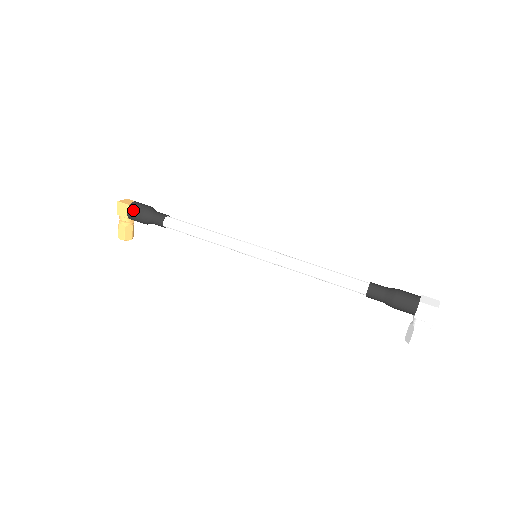
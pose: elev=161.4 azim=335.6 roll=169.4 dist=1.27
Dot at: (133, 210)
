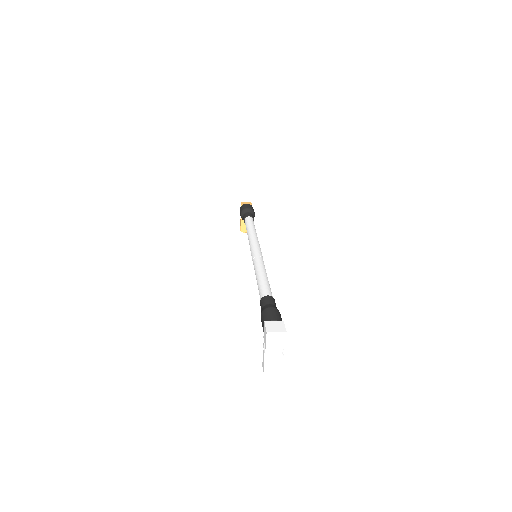
Dot at: (241, 209)
